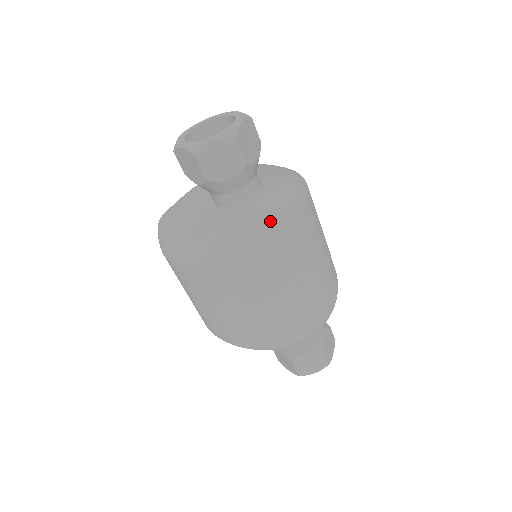
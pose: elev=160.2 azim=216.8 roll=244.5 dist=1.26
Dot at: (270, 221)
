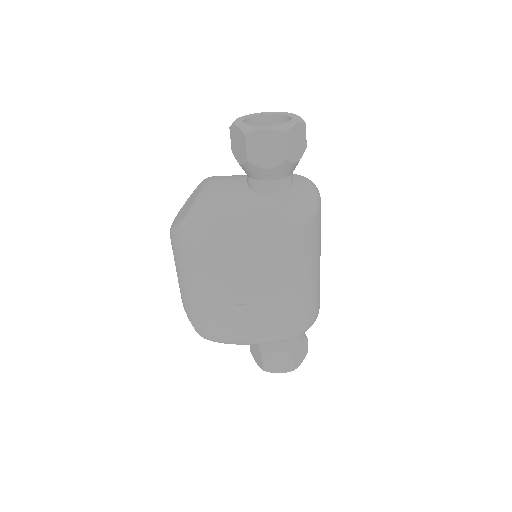
Dot at: (320, 199)
